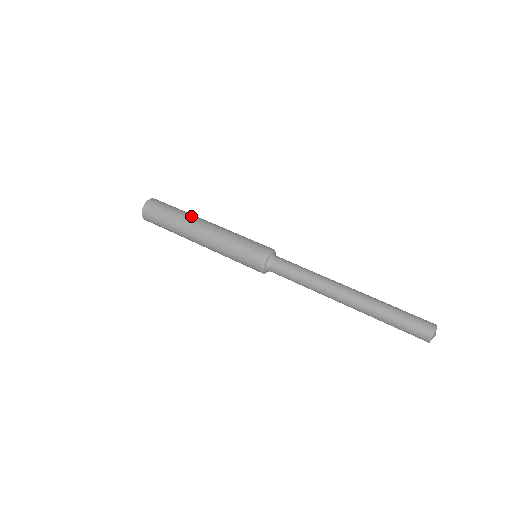
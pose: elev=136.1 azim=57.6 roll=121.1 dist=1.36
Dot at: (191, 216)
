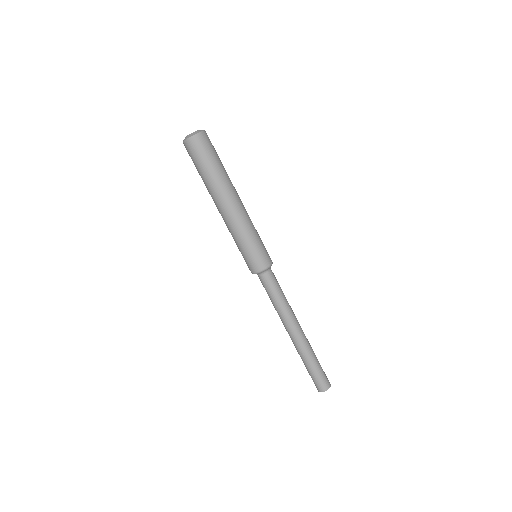
Dot at: (228, 183)
